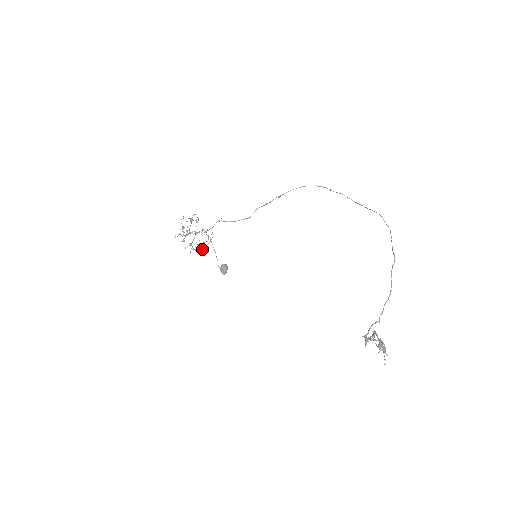
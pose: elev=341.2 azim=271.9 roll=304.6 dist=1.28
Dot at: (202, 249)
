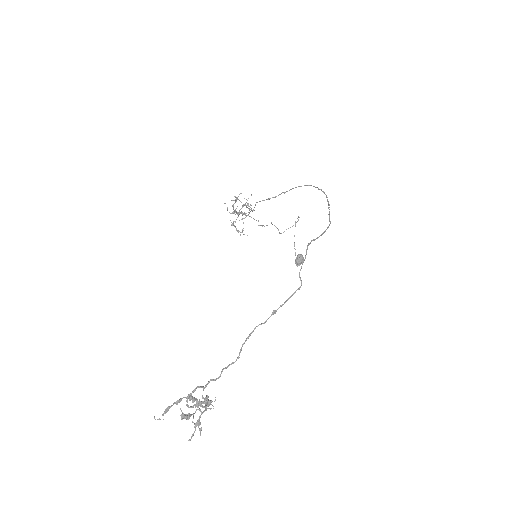
Dot at: (279, 232)
